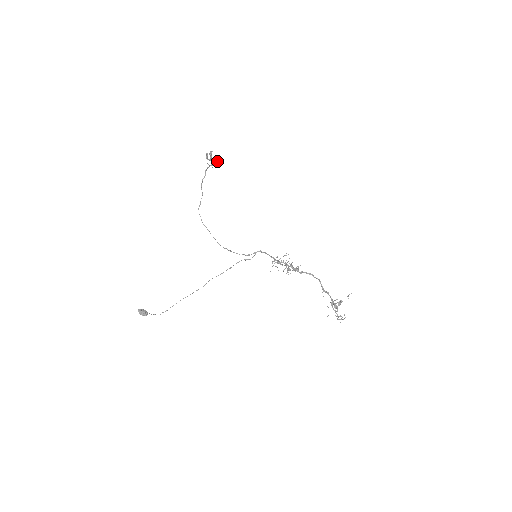
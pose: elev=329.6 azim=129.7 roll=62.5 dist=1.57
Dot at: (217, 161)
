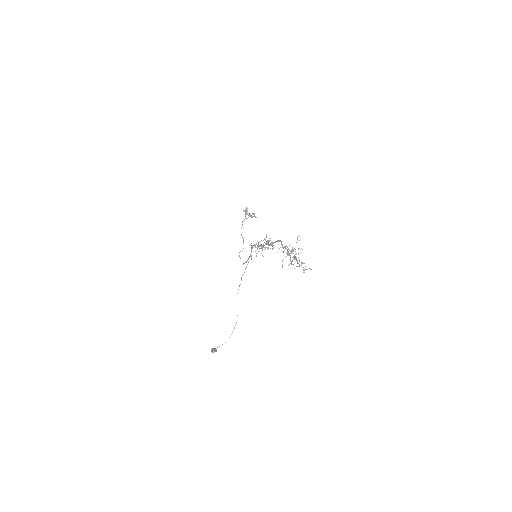
Dot at: occluded
